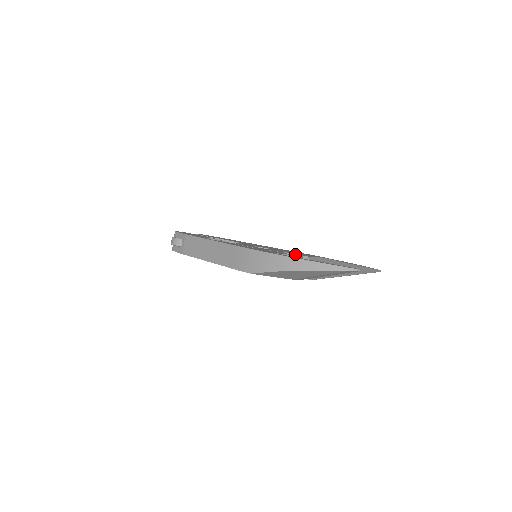
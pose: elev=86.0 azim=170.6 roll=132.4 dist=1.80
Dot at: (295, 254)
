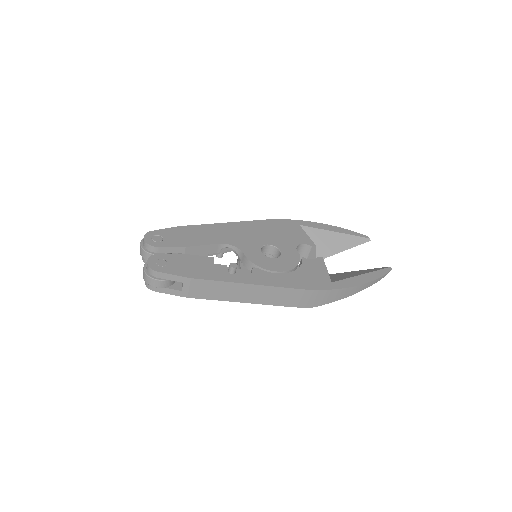
Dot at: (300, 245)
